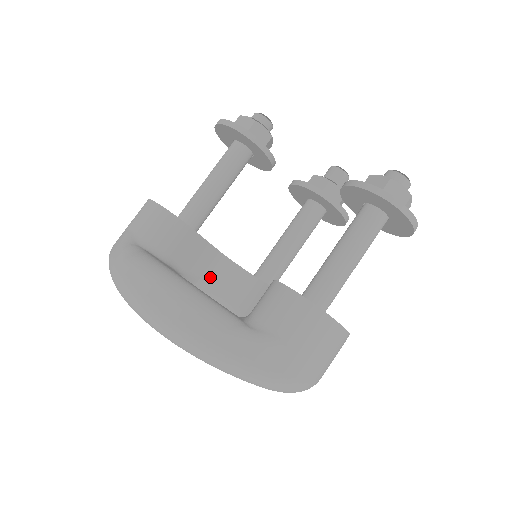
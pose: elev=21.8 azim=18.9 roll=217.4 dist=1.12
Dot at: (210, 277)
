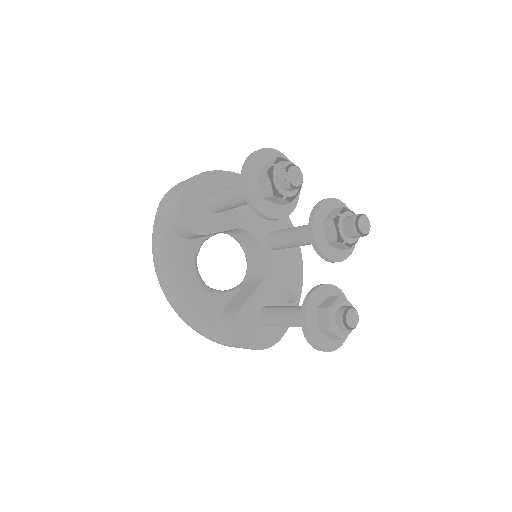
Dot at: (232, 232)
